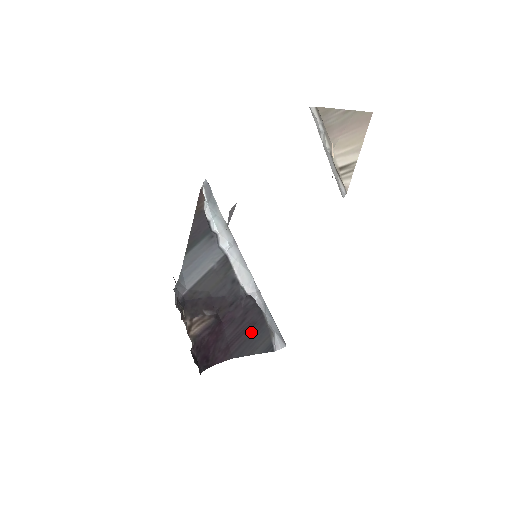
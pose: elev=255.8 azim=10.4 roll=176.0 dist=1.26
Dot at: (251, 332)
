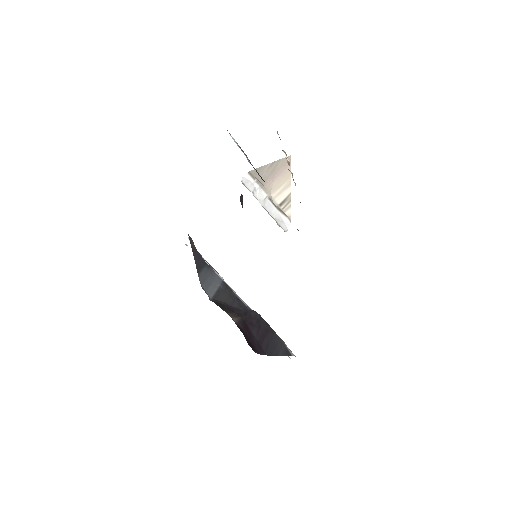
Dot at: (269, 337)
